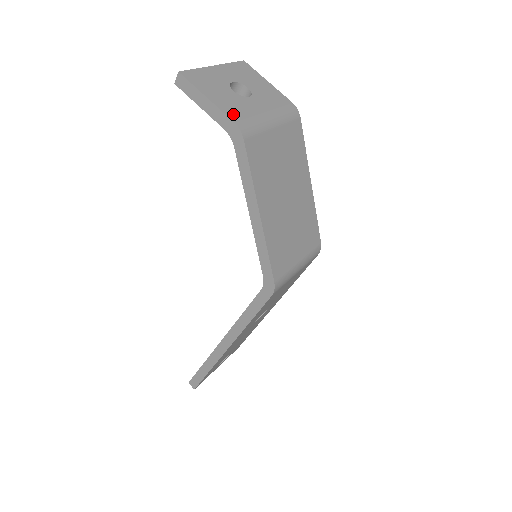
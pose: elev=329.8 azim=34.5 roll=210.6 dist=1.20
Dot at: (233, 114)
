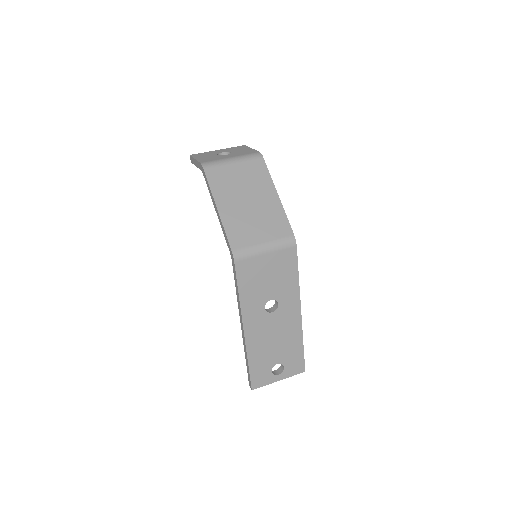
Dot at: (204, 161)
